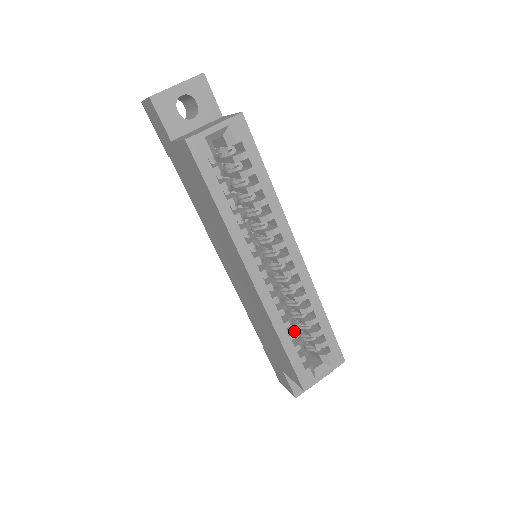
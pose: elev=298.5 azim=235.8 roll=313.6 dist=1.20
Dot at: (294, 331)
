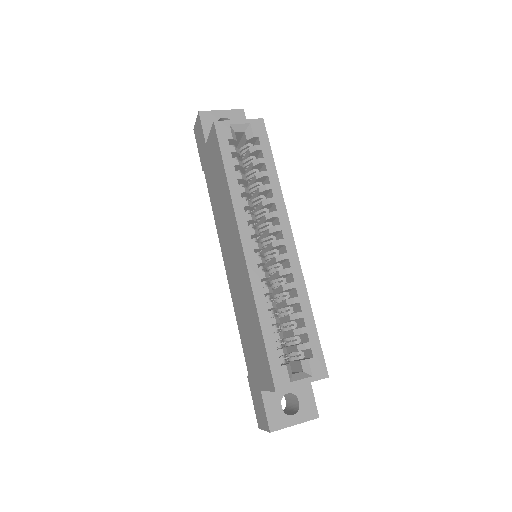
Dot at: (276, 317)
